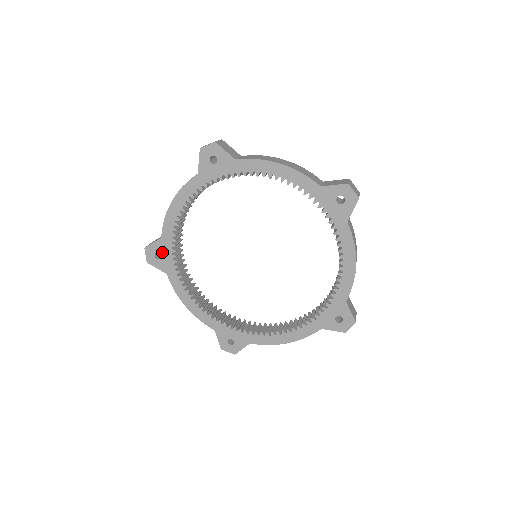
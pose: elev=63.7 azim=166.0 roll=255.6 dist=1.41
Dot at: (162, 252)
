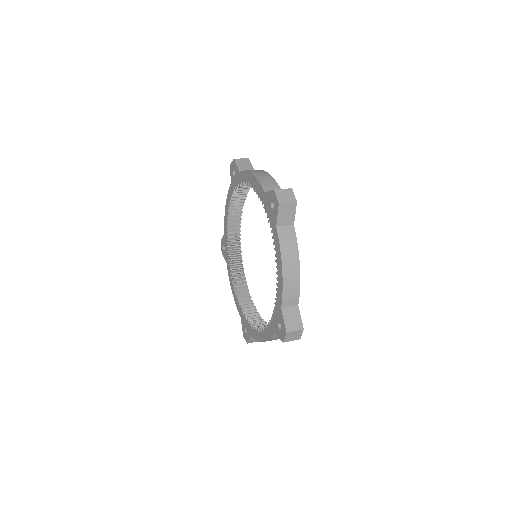
Dot at: (225, 245)
